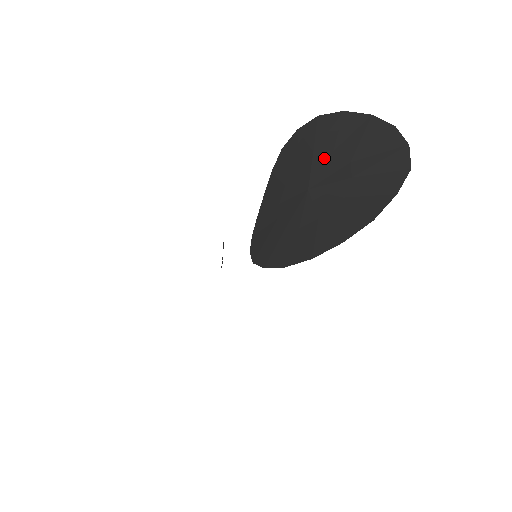
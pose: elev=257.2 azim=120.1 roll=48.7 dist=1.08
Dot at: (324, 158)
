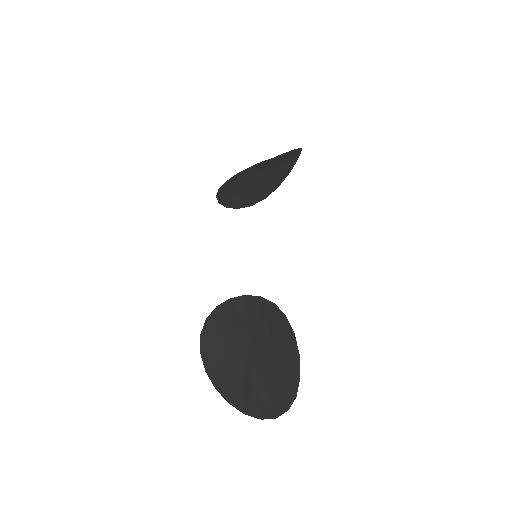
Dot at: (268, 364)
